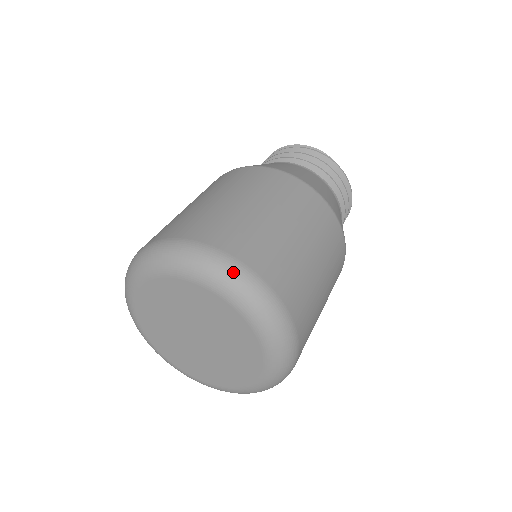
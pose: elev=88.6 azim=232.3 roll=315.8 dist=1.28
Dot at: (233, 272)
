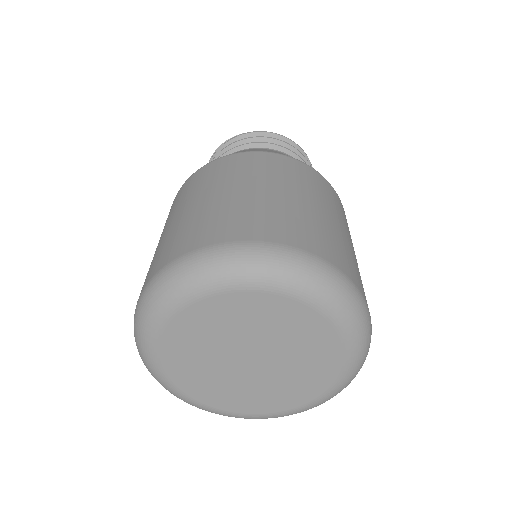
Dot at: (238, 255)
